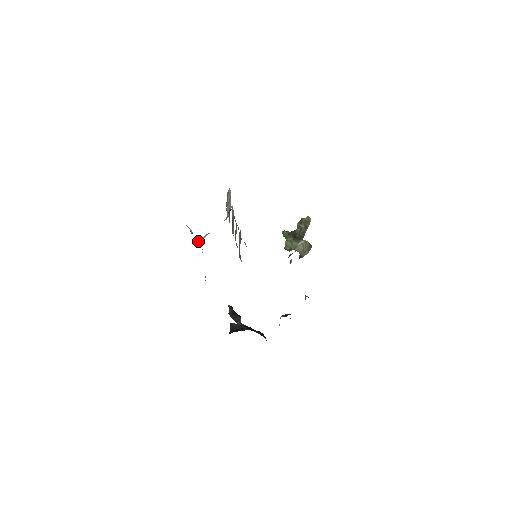
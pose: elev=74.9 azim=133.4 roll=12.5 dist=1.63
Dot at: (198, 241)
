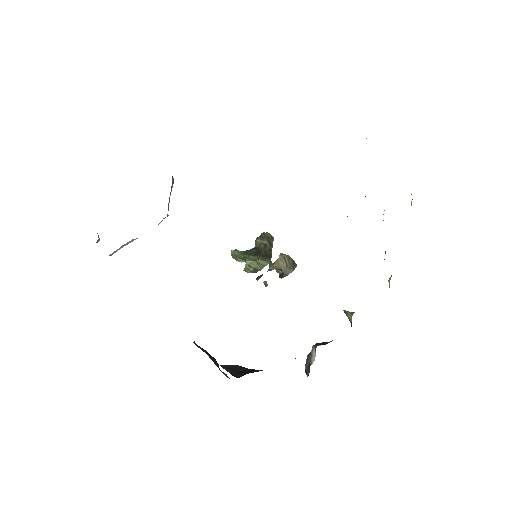
Dot at: occluded
